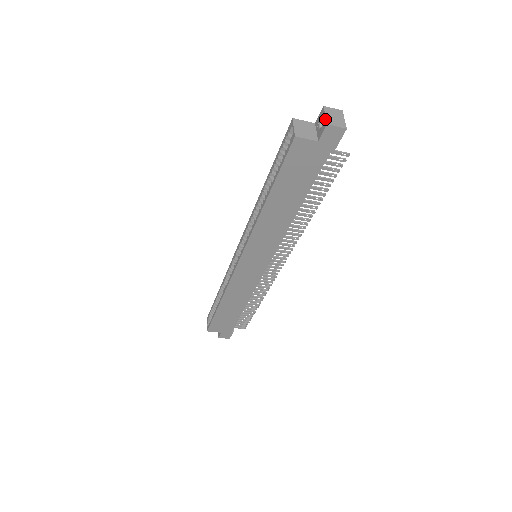
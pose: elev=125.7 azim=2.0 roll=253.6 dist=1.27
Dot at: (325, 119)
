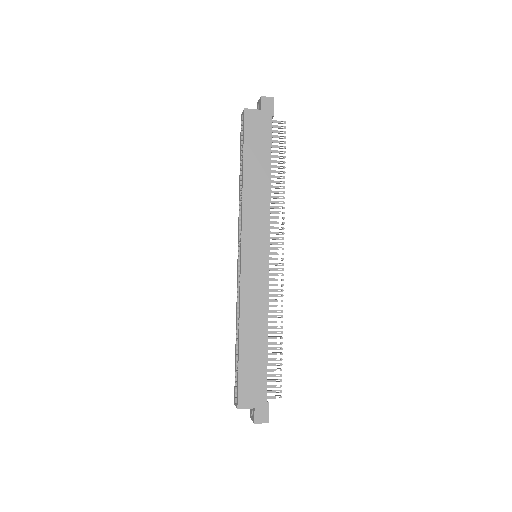
Dot at: (259, 99)
